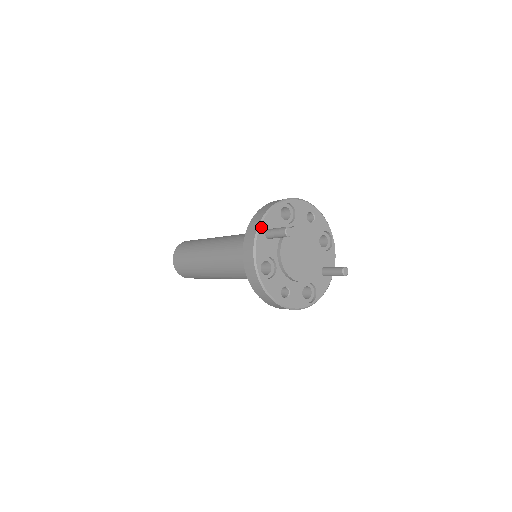
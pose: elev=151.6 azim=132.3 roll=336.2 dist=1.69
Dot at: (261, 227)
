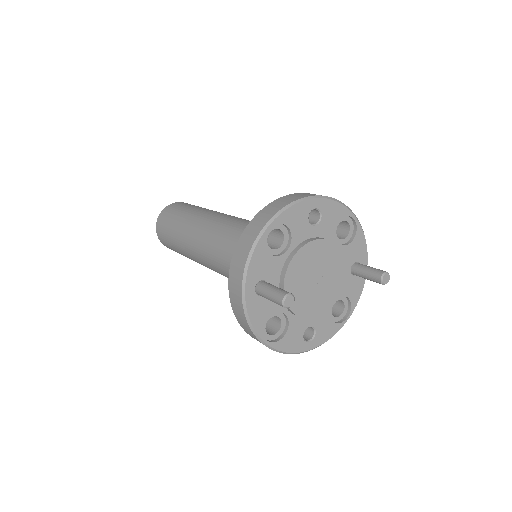
Dot at: (247, 289)
